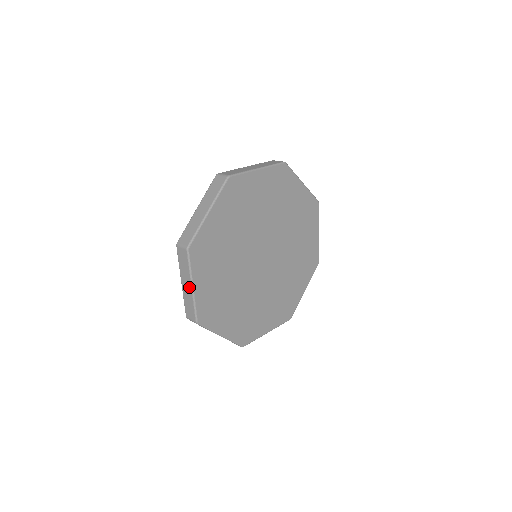
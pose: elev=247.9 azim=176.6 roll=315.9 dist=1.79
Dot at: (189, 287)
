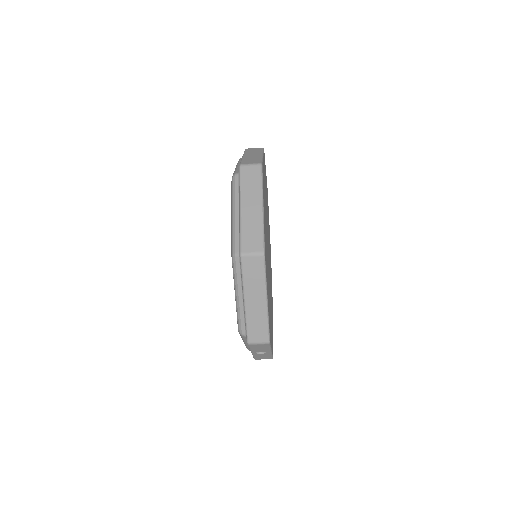
Dot at: (257, 208)
